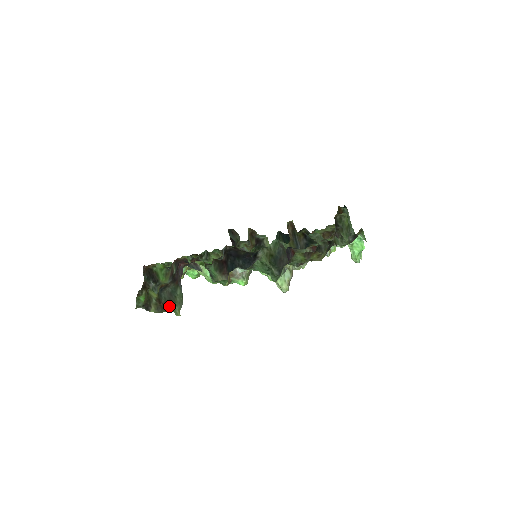
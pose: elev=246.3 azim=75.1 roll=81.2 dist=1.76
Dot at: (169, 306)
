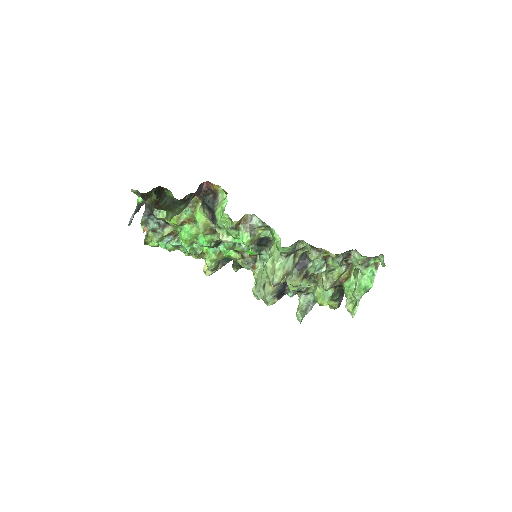
Dot at: (164, 210)
